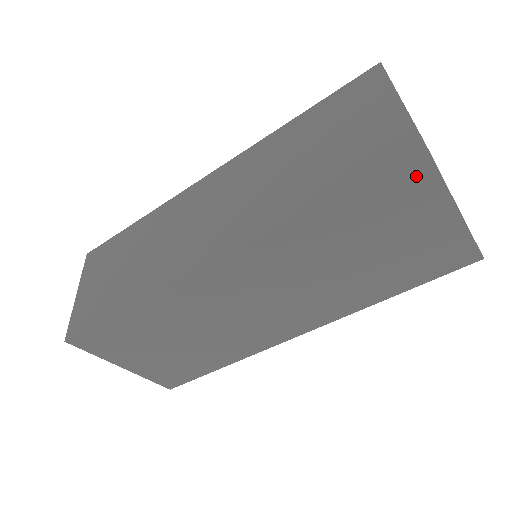
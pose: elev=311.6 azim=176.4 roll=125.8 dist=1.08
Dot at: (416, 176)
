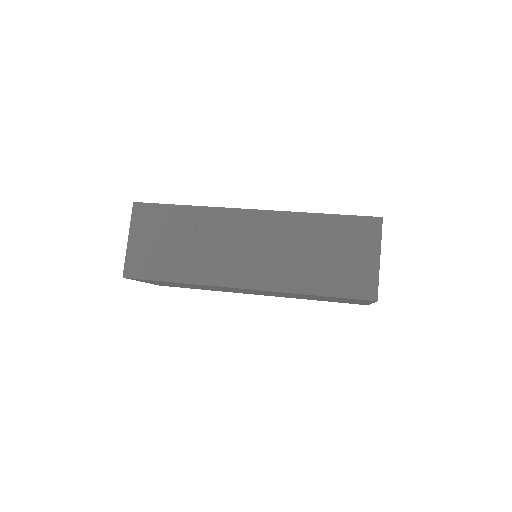
Dot at: occluded
